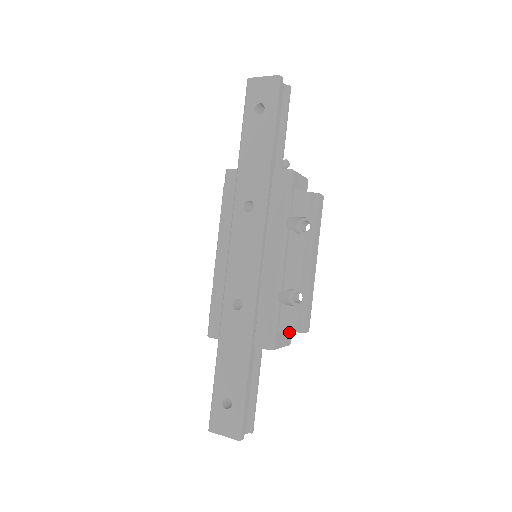
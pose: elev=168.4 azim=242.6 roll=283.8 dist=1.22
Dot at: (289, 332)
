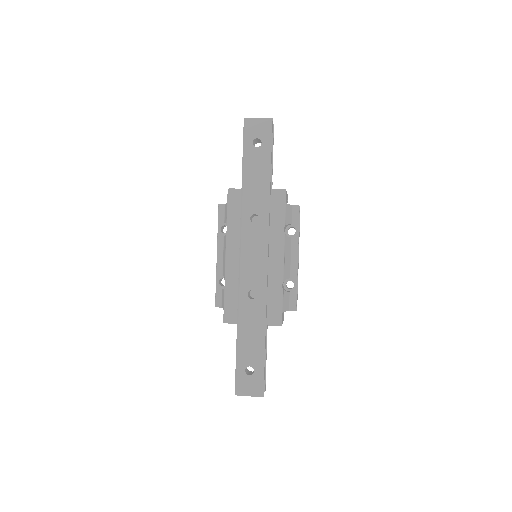
Dot at: (283, 312)
